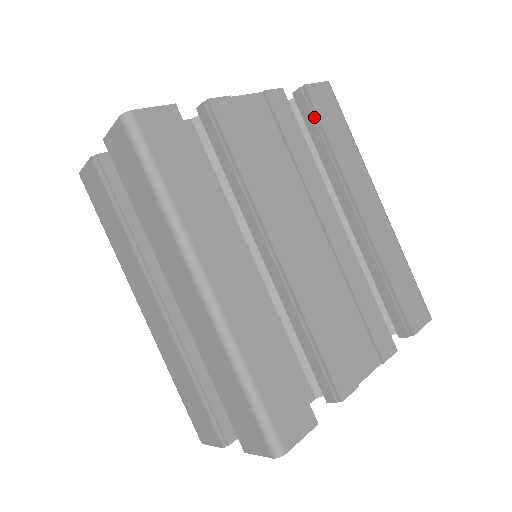
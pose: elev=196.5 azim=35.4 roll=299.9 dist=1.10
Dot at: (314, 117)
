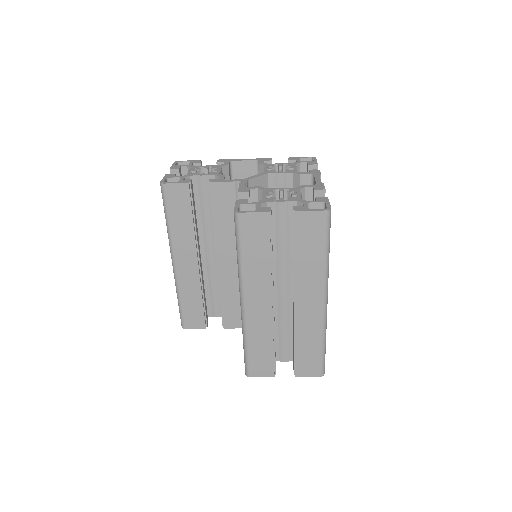
Dot at: occluded
